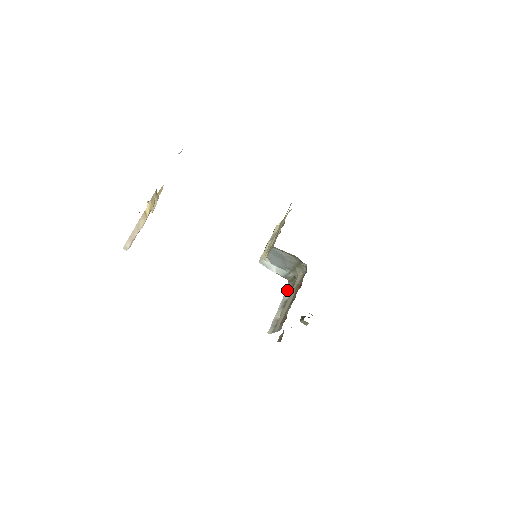
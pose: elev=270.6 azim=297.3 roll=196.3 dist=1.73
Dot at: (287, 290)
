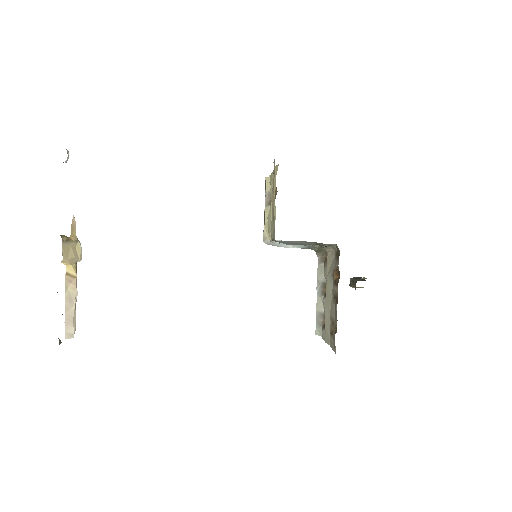
Dot at: (318, 266)
